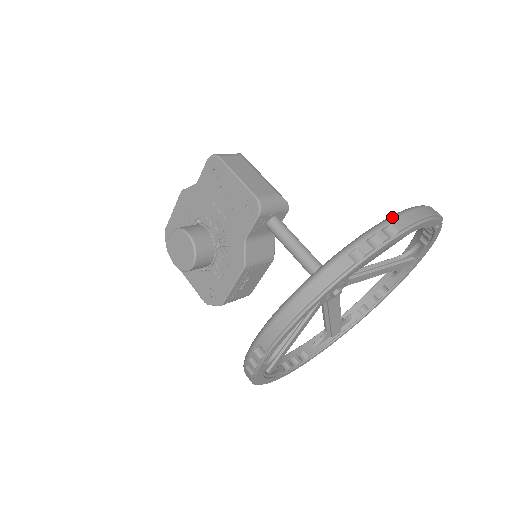
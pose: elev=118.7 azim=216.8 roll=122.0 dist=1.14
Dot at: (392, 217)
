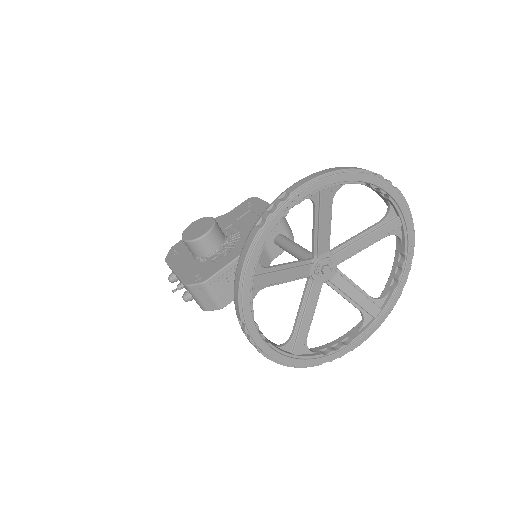
Dot at: occluded
